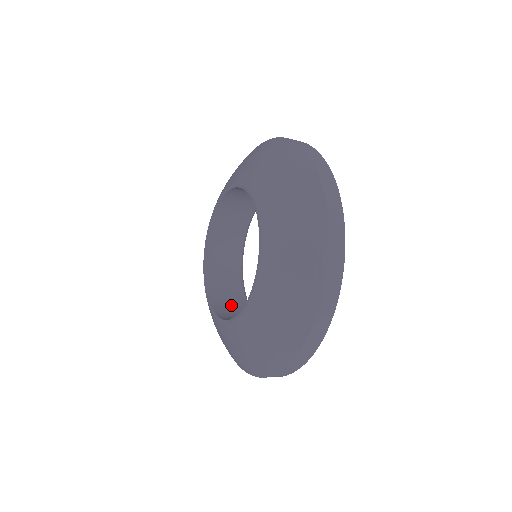
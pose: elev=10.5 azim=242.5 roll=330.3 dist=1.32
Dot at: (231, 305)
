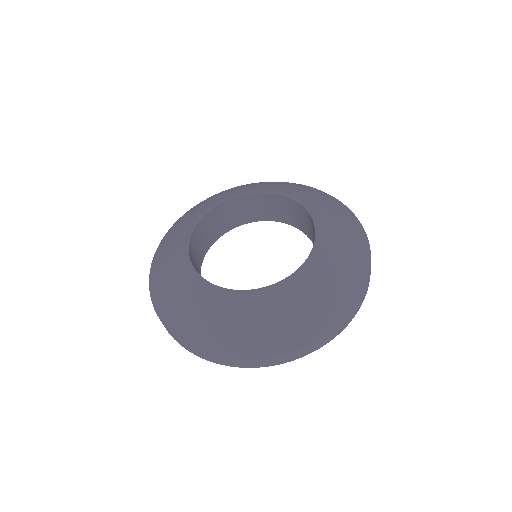
Dot at: occluded
